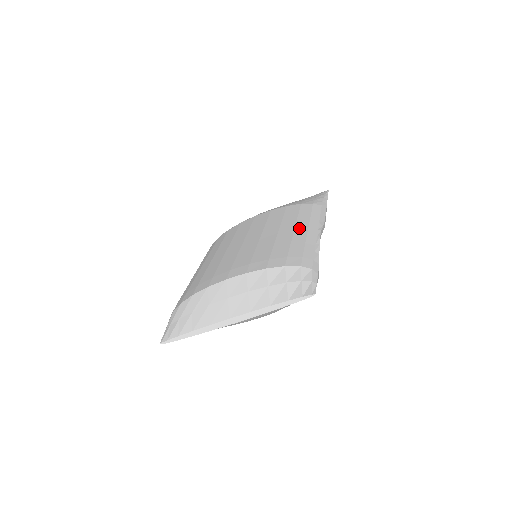
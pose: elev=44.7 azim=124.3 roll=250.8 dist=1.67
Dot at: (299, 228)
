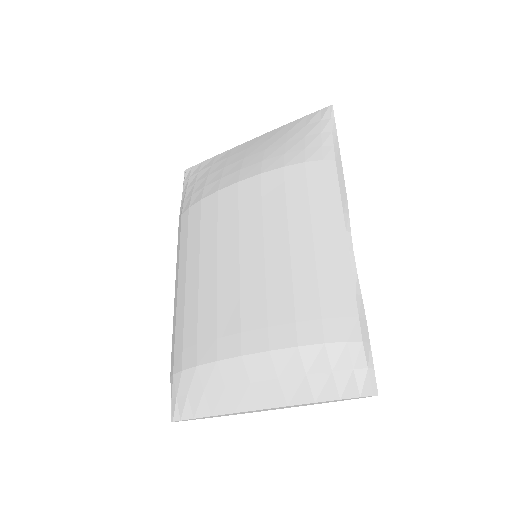
Dot at: (319, 236)
